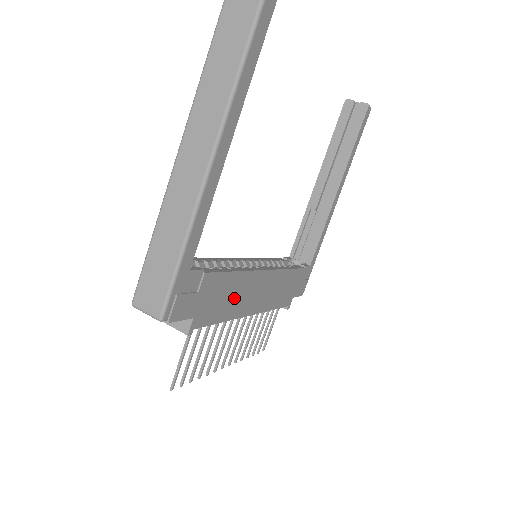
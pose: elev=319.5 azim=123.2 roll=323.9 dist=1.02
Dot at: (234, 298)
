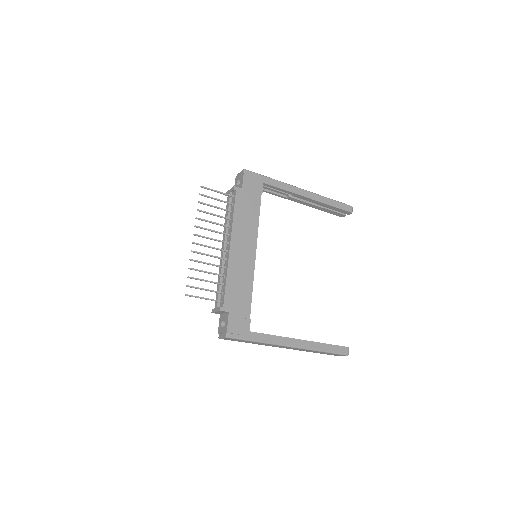
Dot at: (245, 222)
